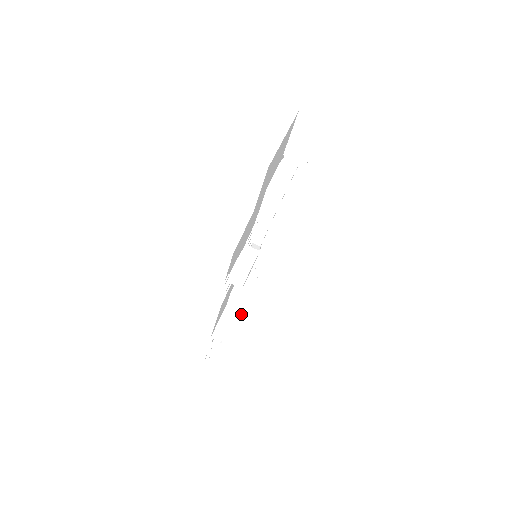
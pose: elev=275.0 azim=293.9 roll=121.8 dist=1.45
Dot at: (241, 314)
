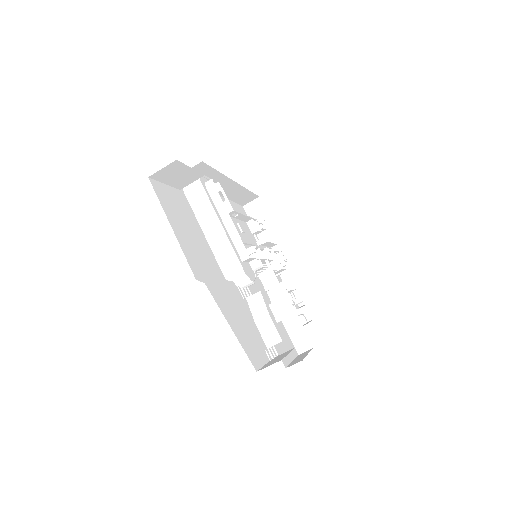
Dot at: (289, 258)
